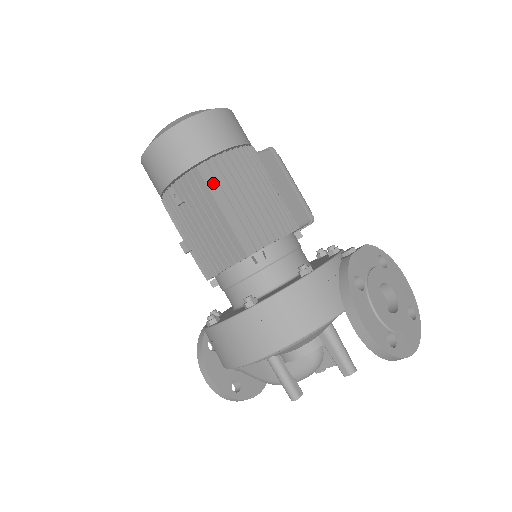
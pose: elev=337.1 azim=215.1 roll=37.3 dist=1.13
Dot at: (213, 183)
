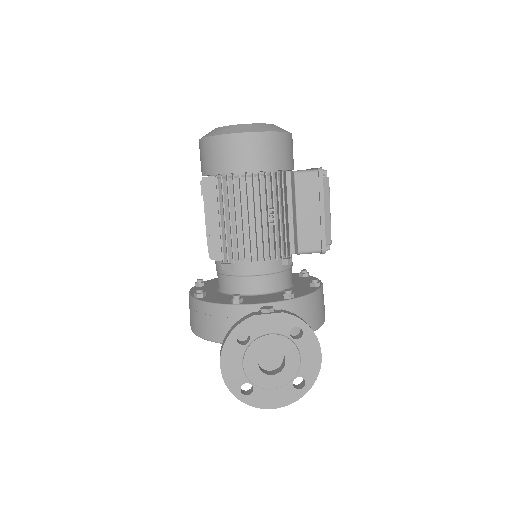
Dot at: (217, 195)
